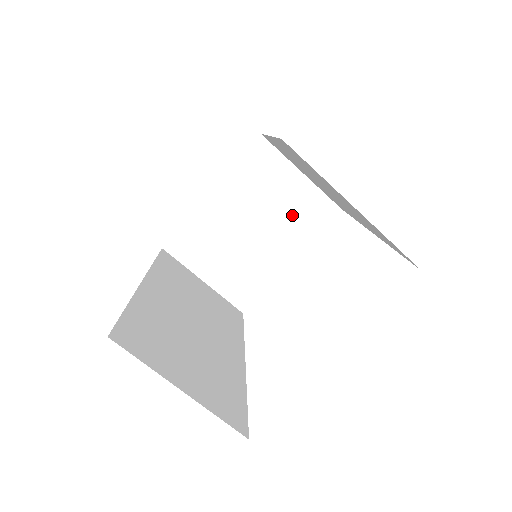
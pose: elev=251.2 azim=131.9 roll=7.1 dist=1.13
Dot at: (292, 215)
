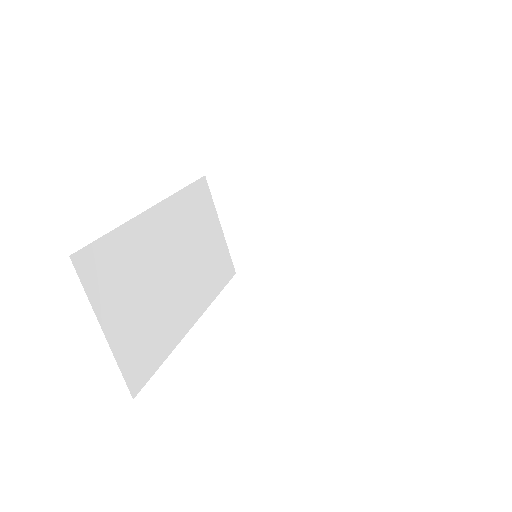
Dot at: (331, 229)
